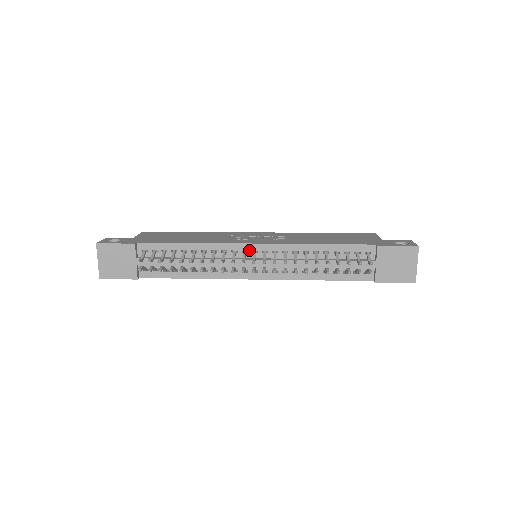
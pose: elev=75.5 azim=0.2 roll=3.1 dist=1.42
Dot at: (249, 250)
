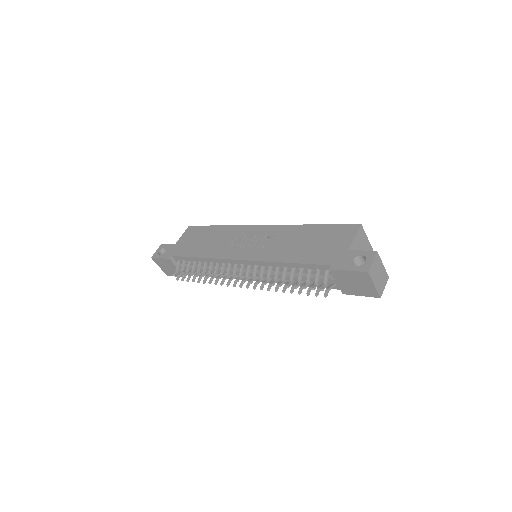
Dot at: (238, 264)
